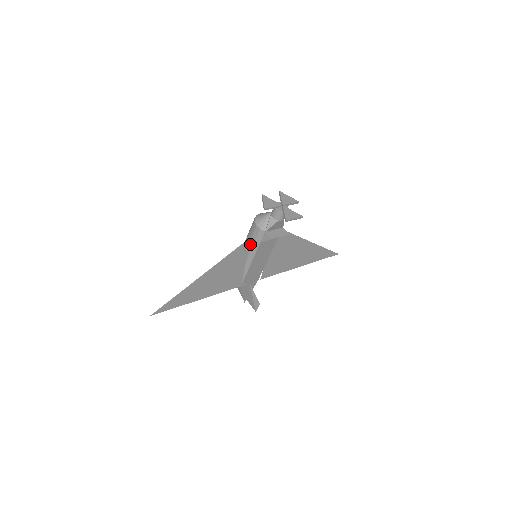
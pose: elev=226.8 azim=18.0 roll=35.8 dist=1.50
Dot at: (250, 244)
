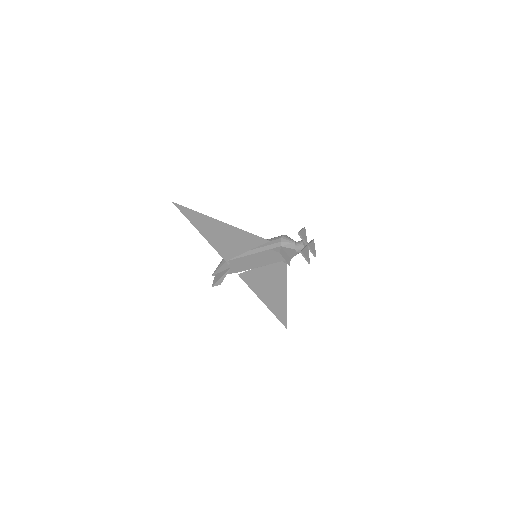
Dot at: (264, 244)
